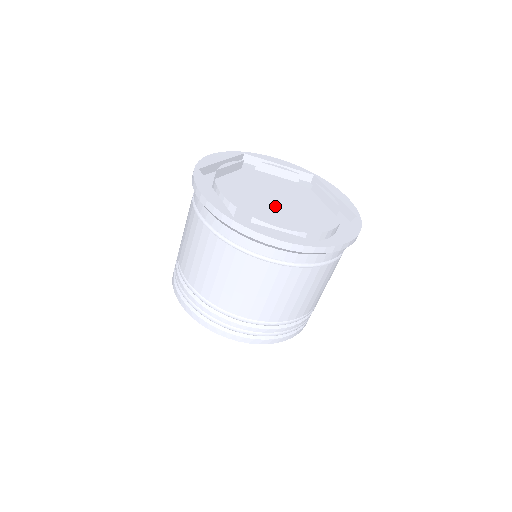
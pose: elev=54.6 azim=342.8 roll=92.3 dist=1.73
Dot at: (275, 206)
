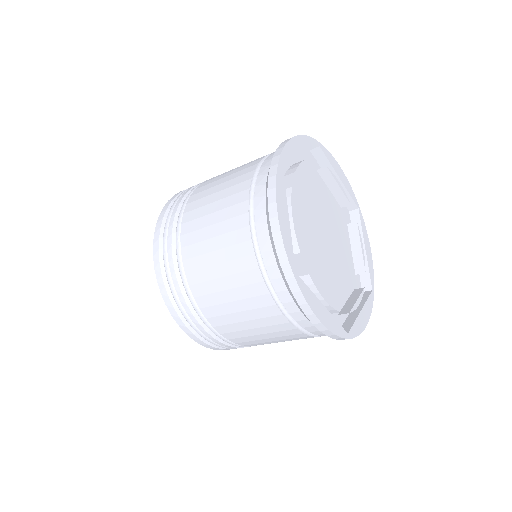
Dot at: (320, 245)
